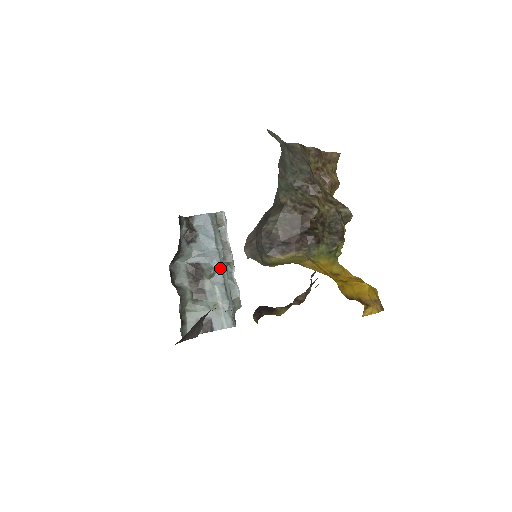
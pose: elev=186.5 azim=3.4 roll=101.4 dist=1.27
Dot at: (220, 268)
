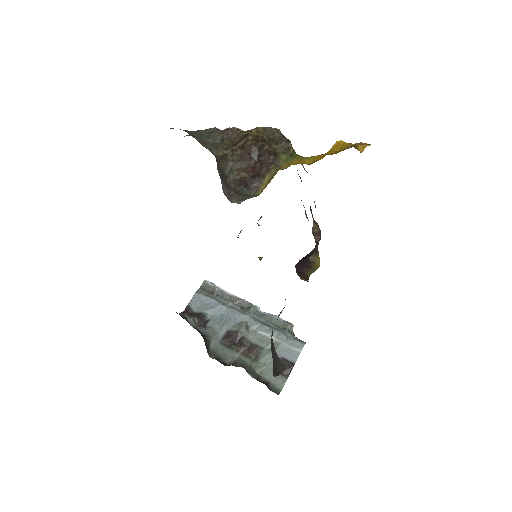
Dot at: (247, 317)
